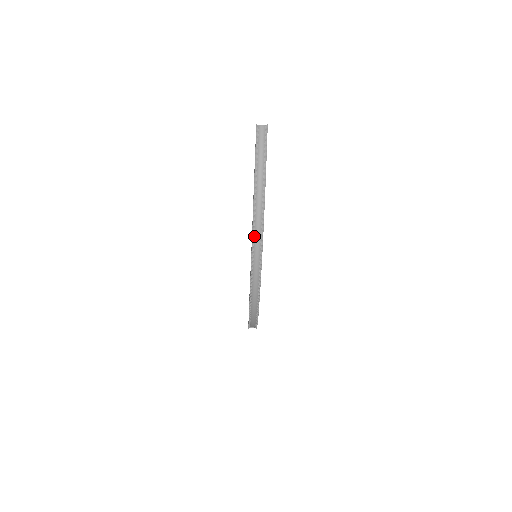
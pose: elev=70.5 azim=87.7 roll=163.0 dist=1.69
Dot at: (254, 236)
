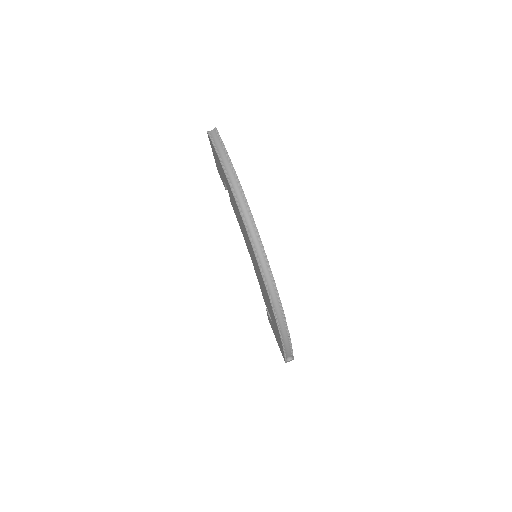
Dot at: (241, 211)
